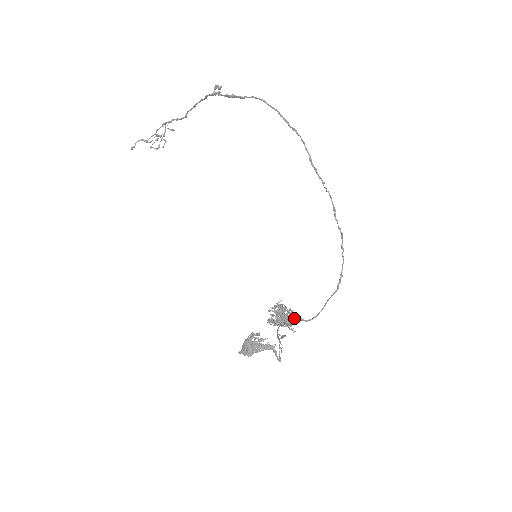
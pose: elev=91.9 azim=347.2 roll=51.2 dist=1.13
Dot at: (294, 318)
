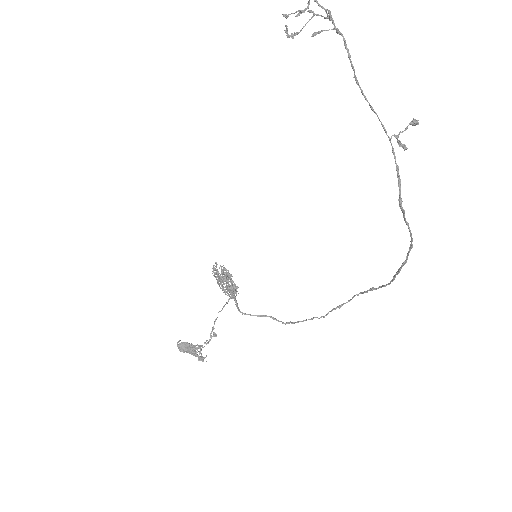
Dot at: occluded
